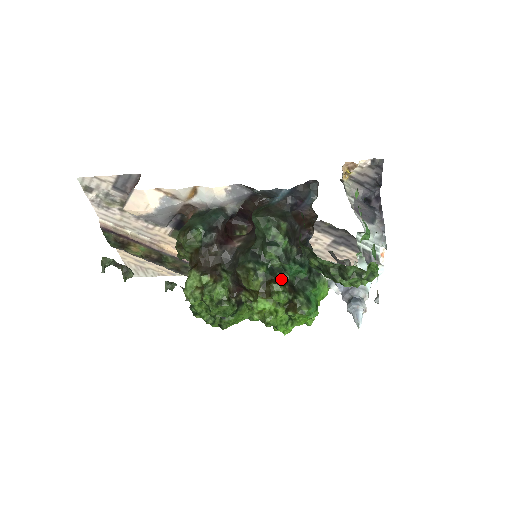
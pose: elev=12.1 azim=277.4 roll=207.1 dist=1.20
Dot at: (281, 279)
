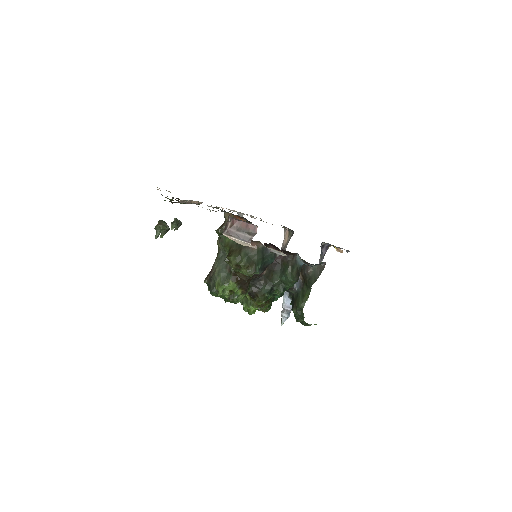
Dot at: occluded
